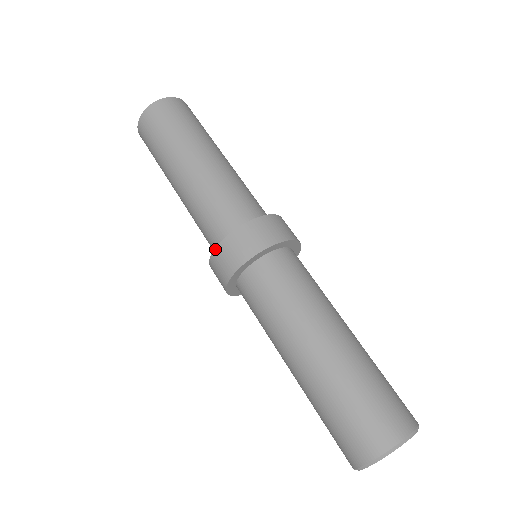
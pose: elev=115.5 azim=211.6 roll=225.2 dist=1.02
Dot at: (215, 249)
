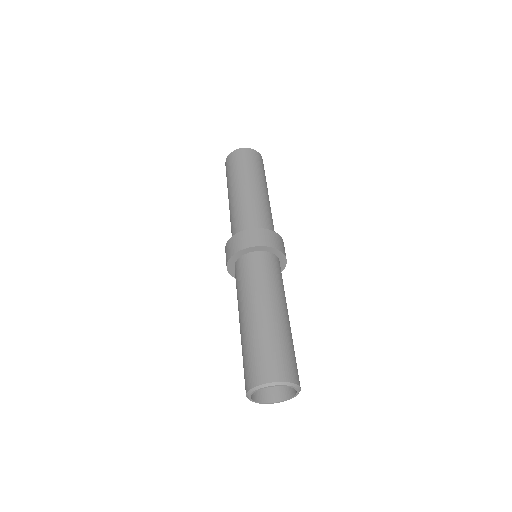
Dot at: (235, 234)
